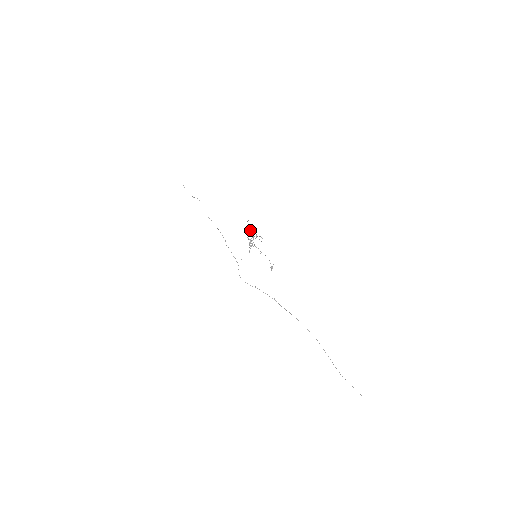
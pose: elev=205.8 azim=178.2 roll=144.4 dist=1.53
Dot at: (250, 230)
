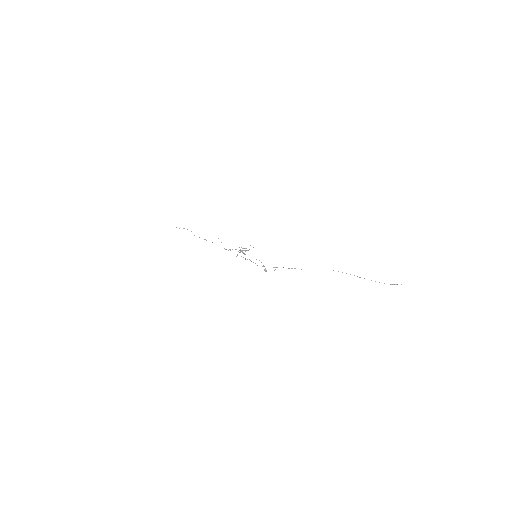
Dot at: (232, 249)
